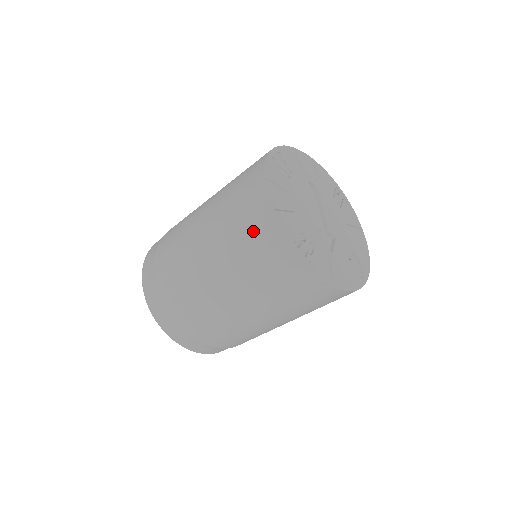
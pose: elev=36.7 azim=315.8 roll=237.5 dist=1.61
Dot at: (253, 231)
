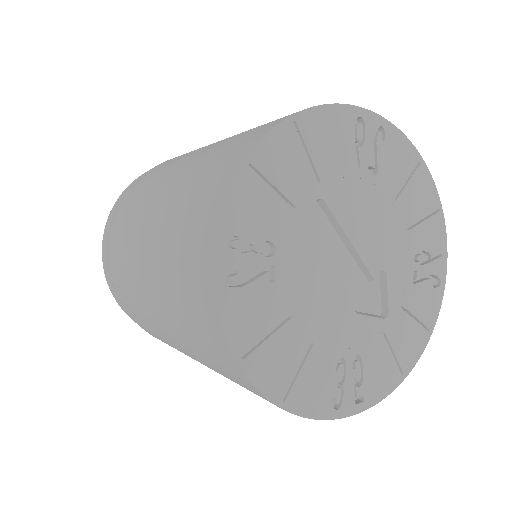
Dot at: occluded
